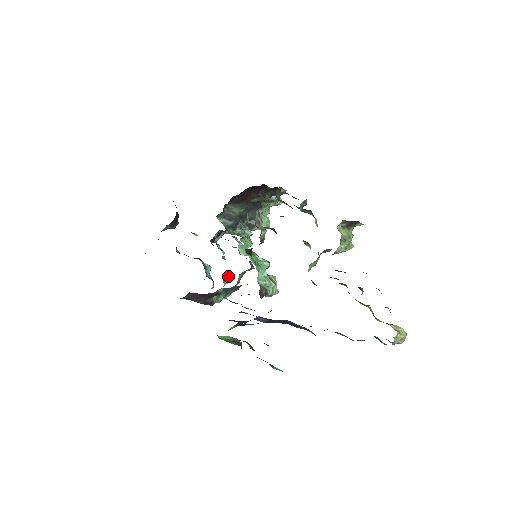
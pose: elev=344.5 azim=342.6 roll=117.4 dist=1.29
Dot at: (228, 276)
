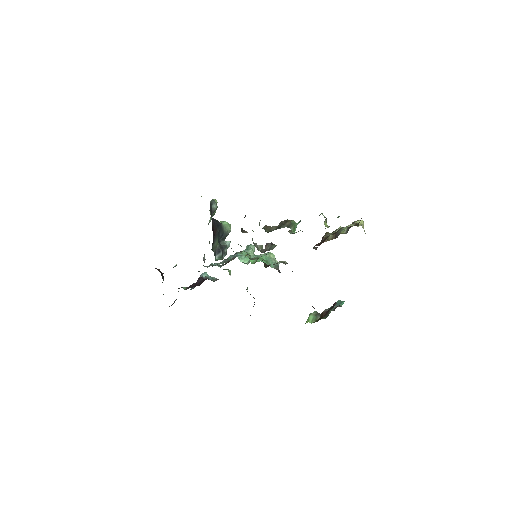
Dot at: (228, 270)
